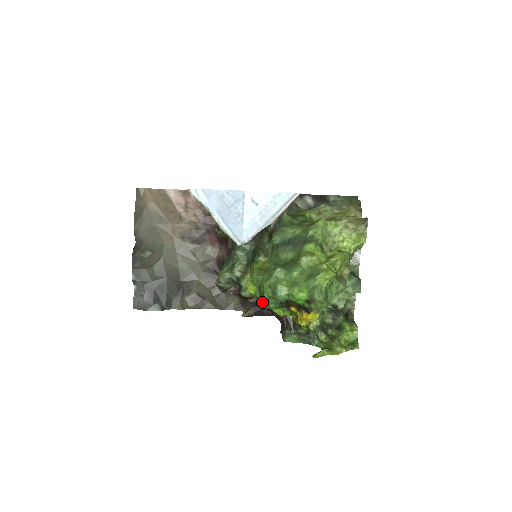
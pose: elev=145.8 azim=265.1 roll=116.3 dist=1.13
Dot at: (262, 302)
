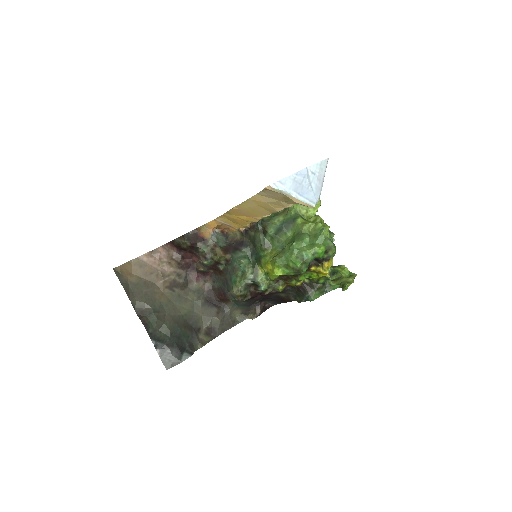
Dot at: (278, 287)
